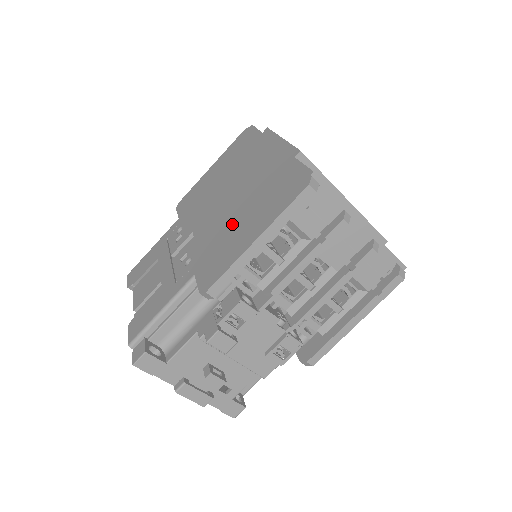
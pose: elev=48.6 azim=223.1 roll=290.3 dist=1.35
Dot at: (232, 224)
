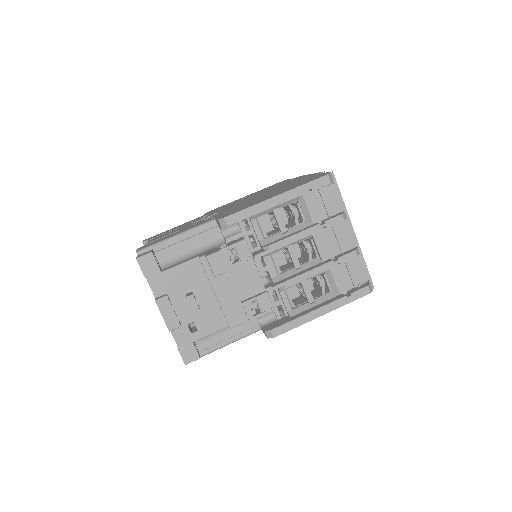
Dot at: (257, 199)
